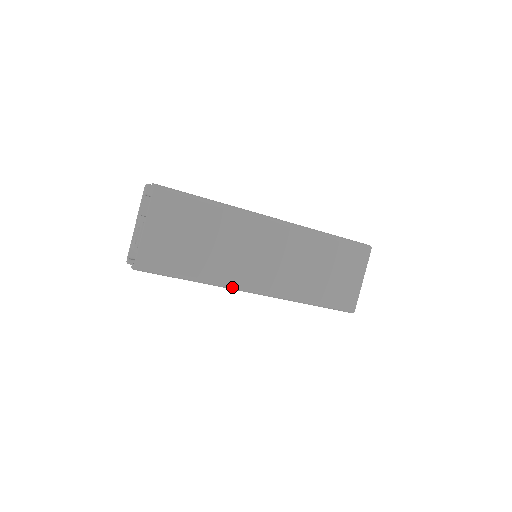
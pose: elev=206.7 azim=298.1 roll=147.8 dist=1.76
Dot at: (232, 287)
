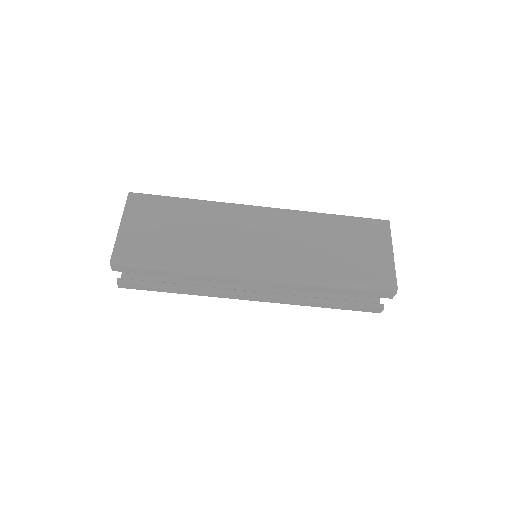
Dot at: (224, 272)
